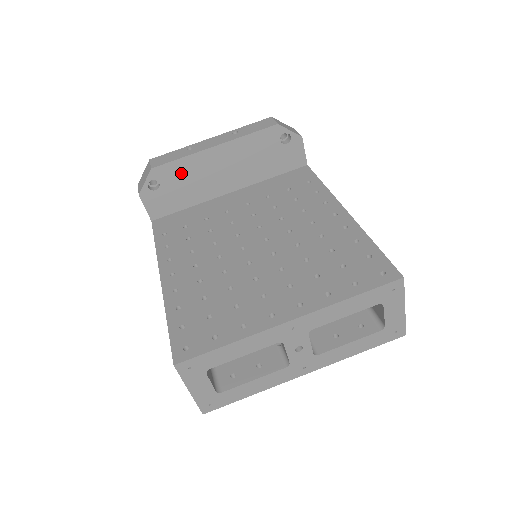
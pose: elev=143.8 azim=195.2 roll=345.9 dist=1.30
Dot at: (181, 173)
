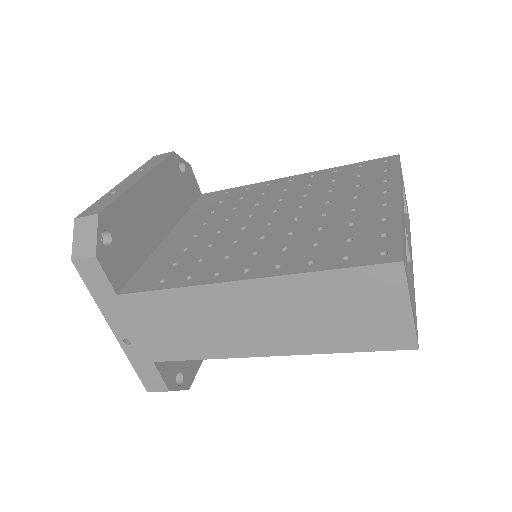
Dot at: (125, 216)
